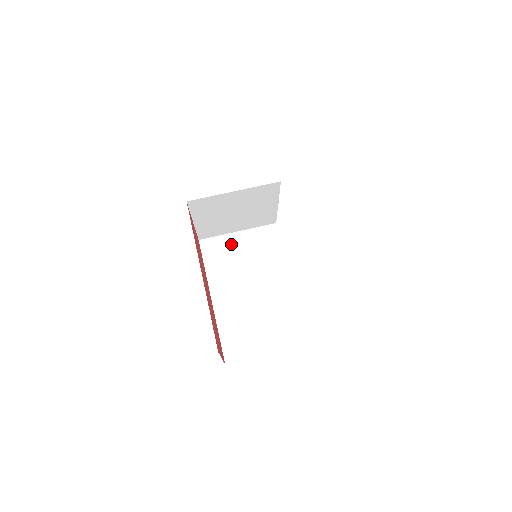
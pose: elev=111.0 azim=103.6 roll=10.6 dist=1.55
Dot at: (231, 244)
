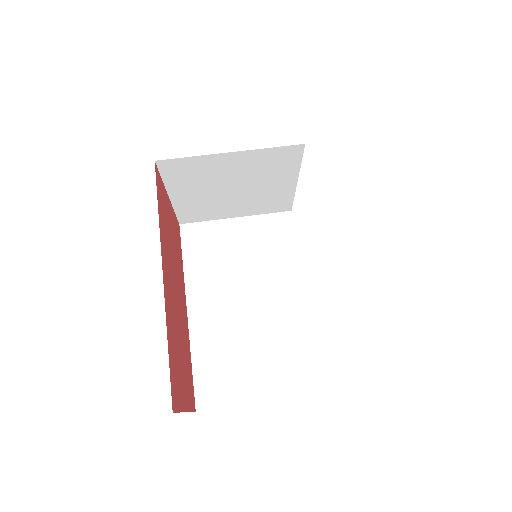
Dot at: (224, 234)
